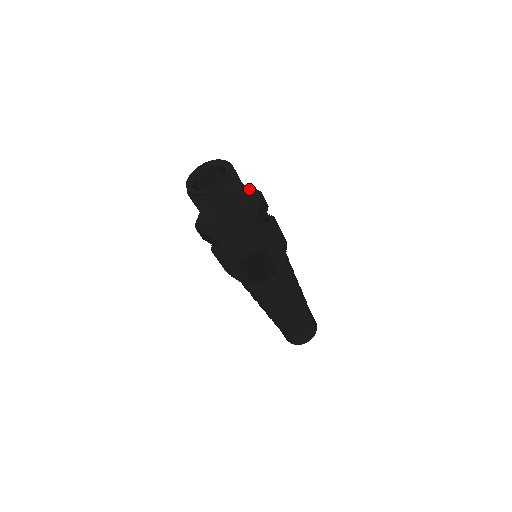
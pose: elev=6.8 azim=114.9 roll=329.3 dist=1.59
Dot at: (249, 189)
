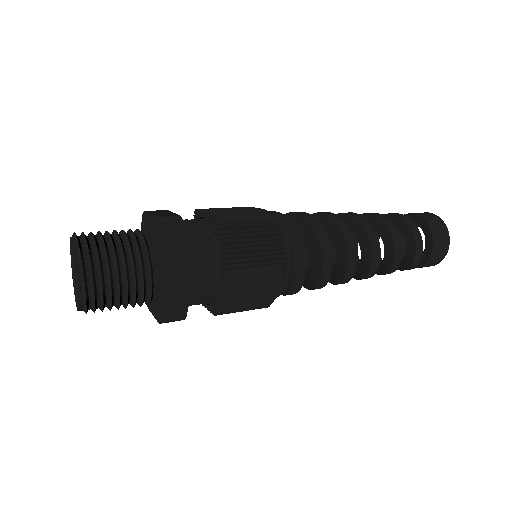
Dot at: (161, 252)
